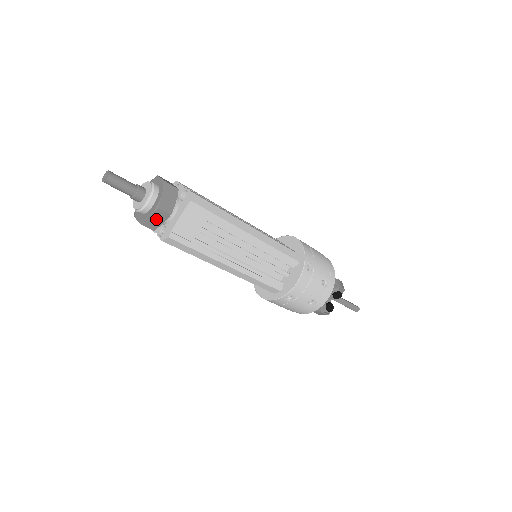
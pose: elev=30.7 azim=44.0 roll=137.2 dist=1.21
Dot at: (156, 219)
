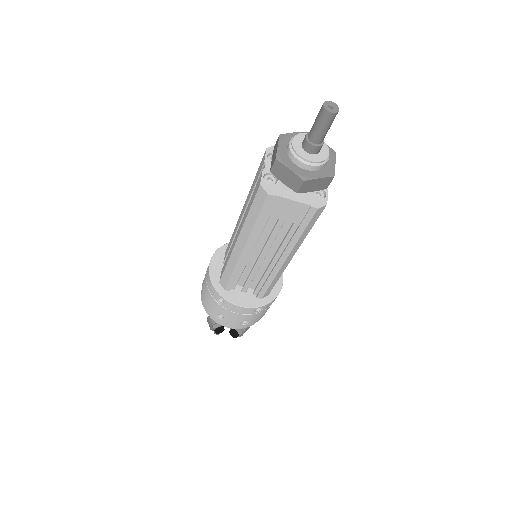
Dot at: (287, 176)
